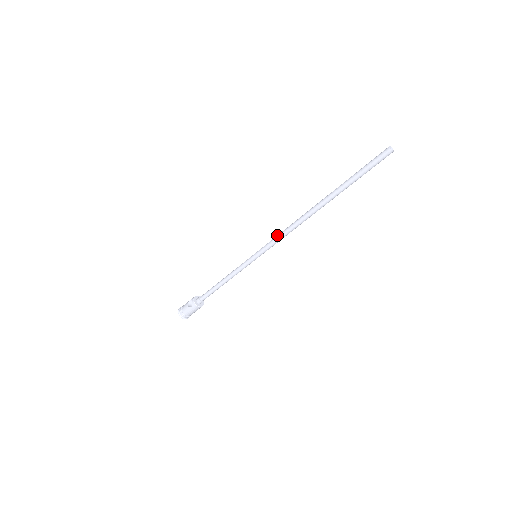
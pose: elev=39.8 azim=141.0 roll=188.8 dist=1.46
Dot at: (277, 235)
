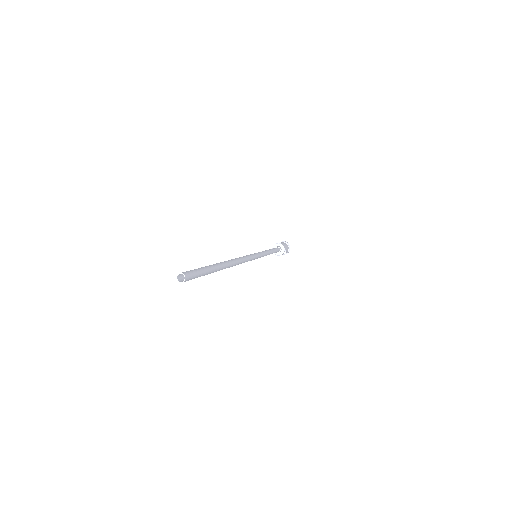
Dot at: occluded
